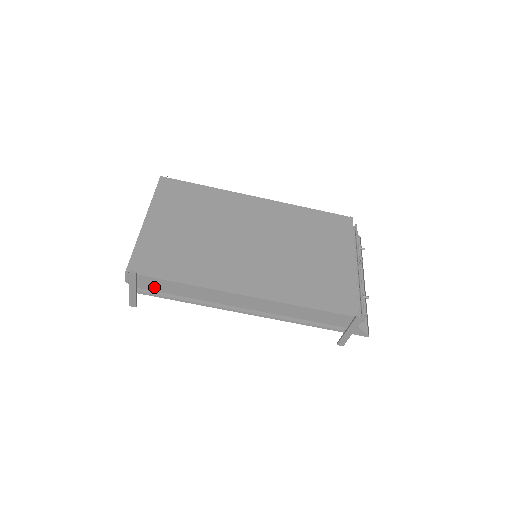
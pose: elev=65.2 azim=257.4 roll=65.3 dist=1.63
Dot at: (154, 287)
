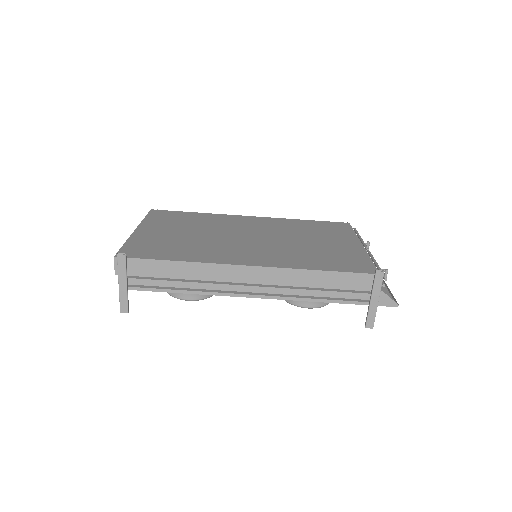
Dot at: (146, 275)
